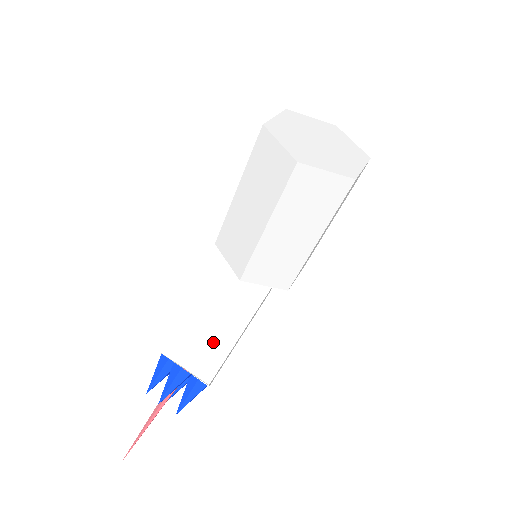
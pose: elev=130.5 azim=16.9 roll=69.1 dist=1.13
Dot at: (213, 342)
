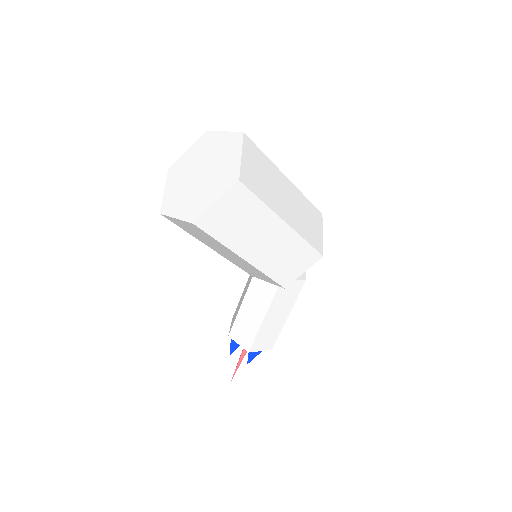
Dot at: (244, 322)
